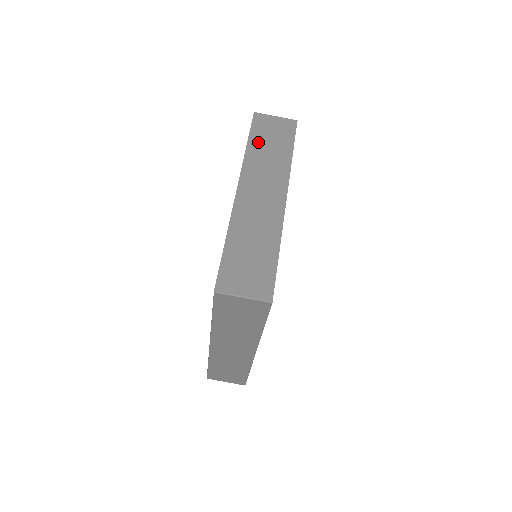
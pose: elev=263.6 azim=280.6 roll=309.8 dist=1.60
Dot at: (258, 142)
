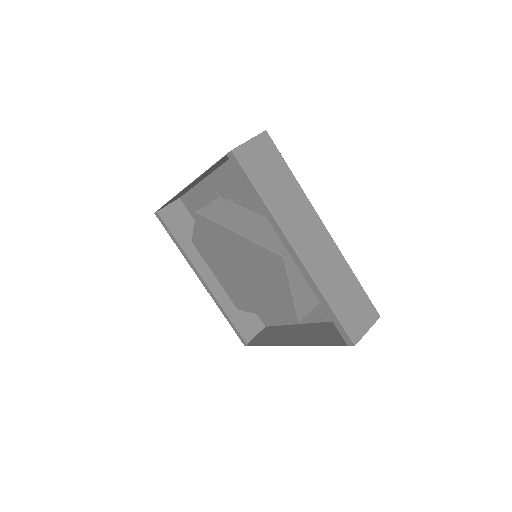
Dot at: occluded
